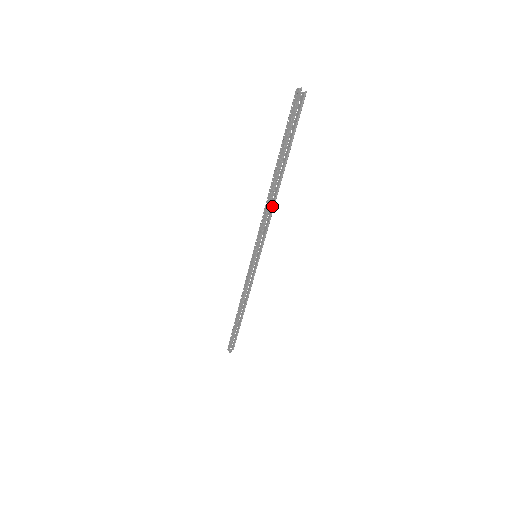
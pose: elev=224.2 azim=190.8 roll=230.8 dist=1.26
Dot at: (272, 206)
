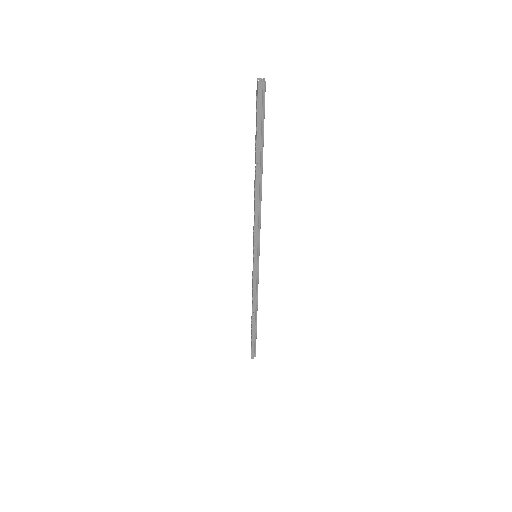
Dot at: (258, 203)
